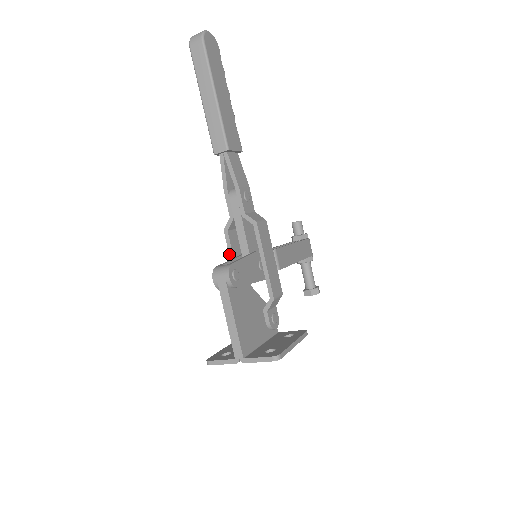
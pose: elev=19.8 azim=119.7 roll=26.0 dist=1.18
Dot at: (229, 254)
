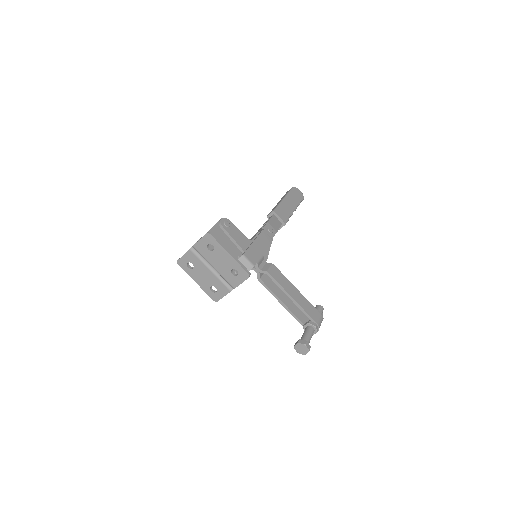
Dot at: occluded
